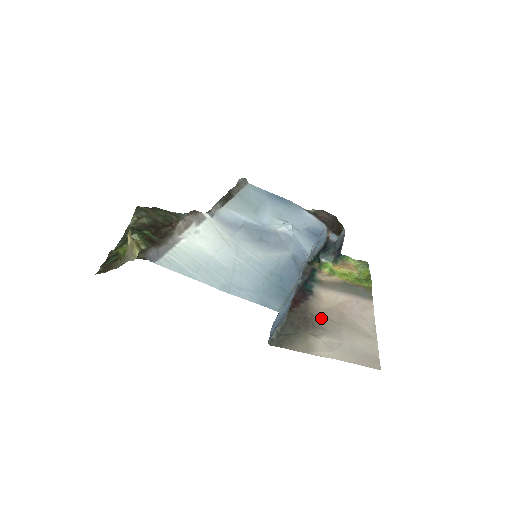
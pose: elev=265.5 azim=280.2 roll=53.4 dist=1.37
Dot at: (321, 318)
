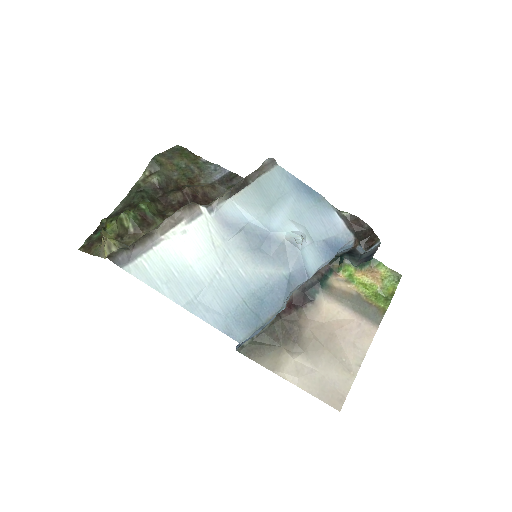
Dot at: (308, 333)
